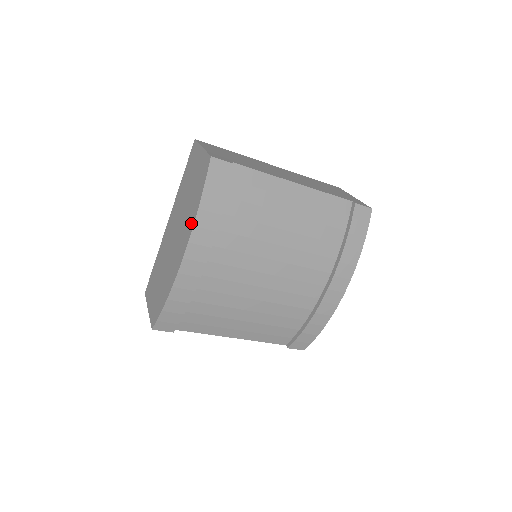
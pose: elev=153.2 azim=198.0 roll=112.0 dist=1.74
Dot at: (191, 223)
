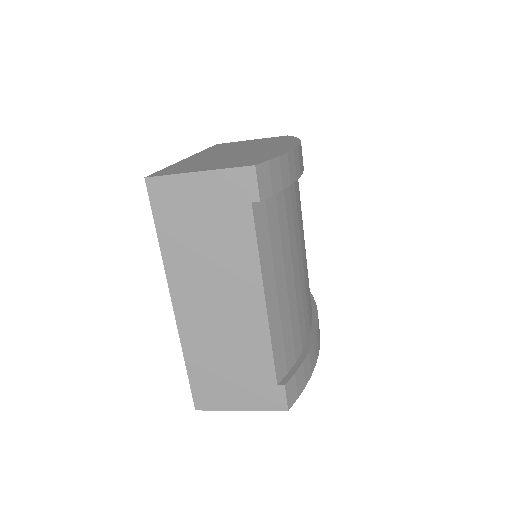
Dot at: (291, 140)
